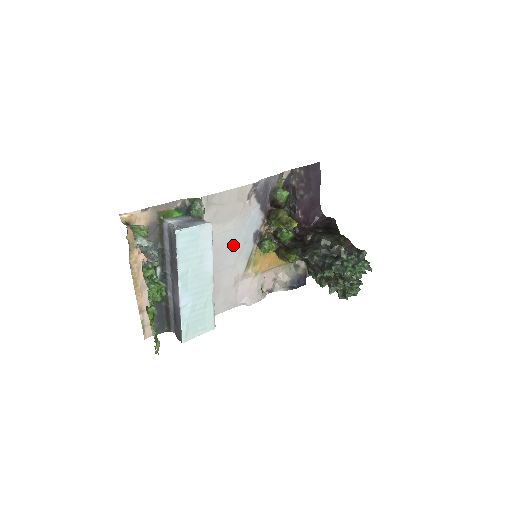
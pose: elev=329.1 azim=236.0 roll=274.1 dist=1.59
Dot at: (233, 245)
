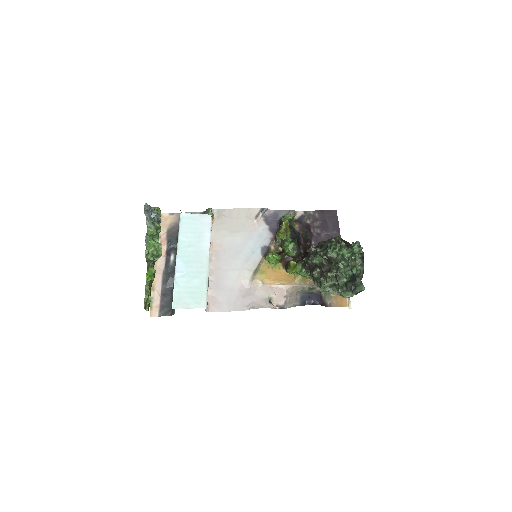
Dot at: (240, 252)
